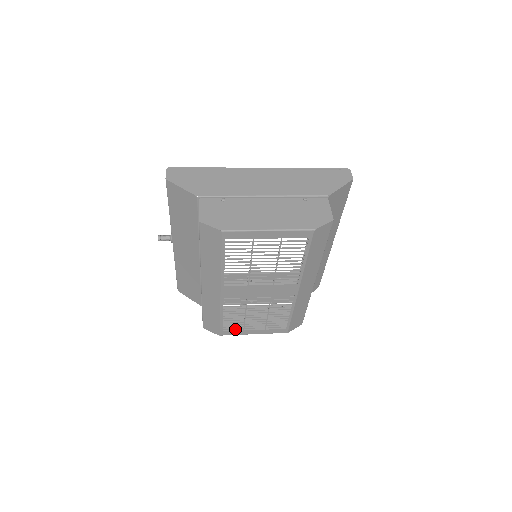
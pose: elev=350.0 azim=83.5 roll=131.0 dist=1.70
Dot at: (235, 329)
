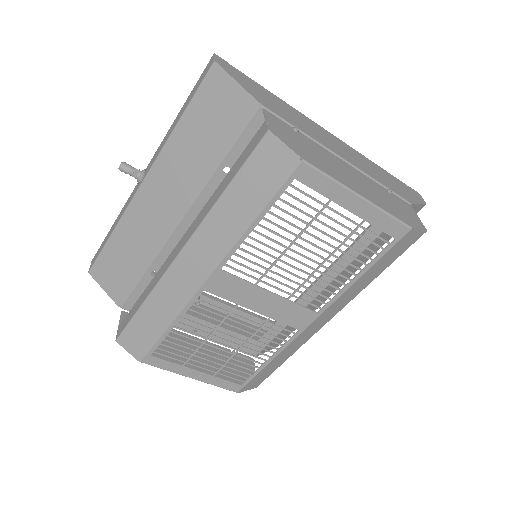
Dot at: occluded
